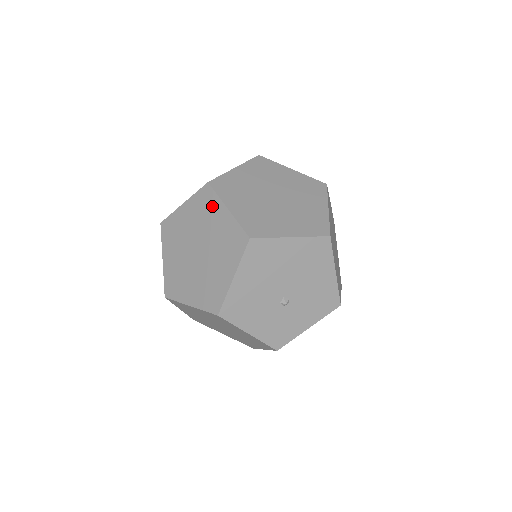
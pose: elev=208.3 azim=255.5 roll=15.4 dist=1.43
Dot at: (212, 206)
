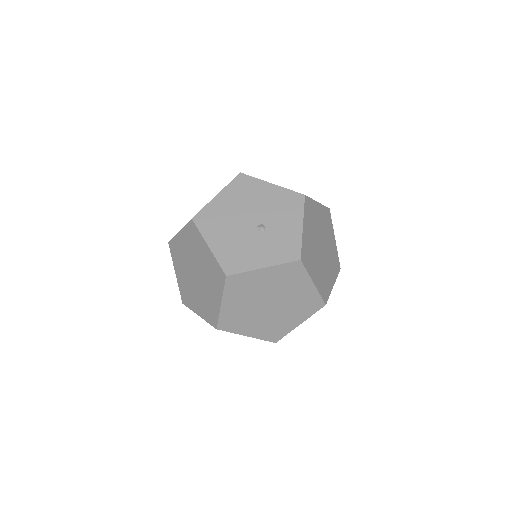
Dot at: (177, 245)
